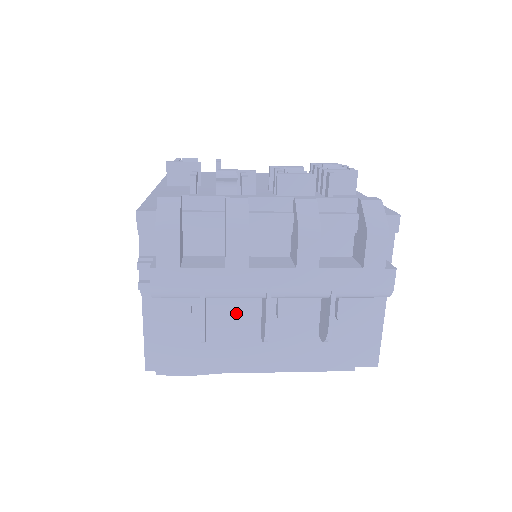
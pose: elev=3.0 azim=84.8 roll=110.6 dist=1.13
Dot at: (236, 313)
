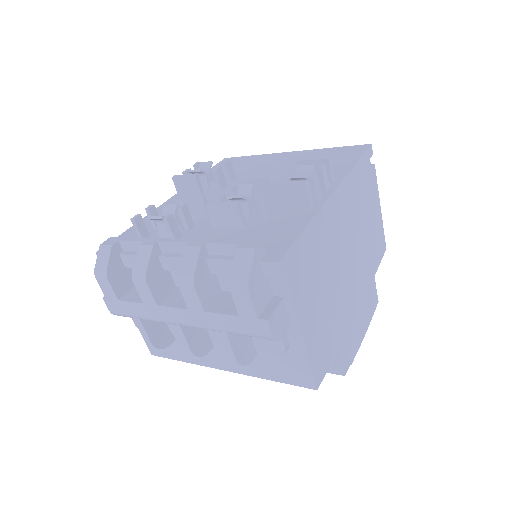
Dot at: occluded
